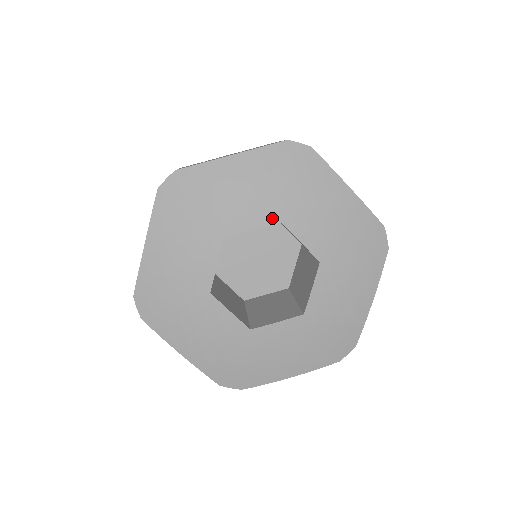
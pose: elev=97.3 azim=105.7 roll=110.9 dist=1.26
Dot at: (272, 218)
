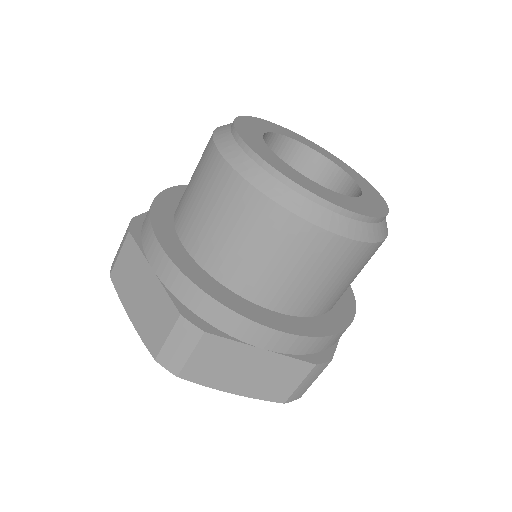
Dot at: occluded
